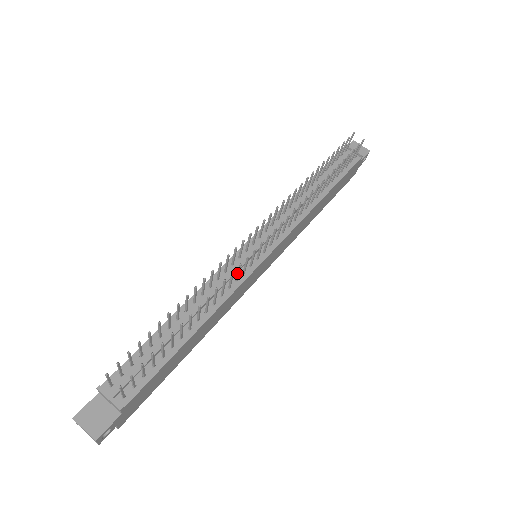
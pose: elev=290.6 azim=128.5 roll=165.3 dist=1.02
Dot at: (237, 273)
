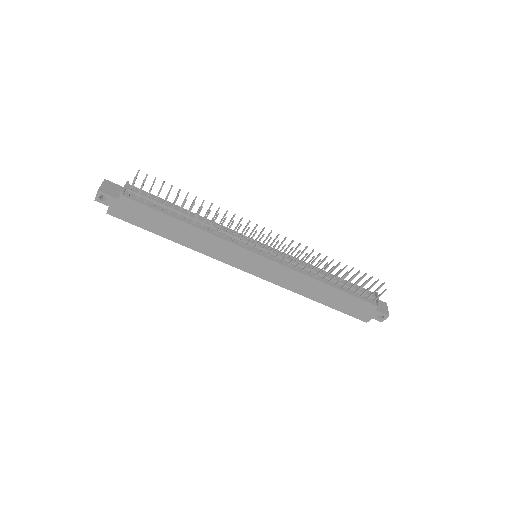
Dot at: (236, 232)
